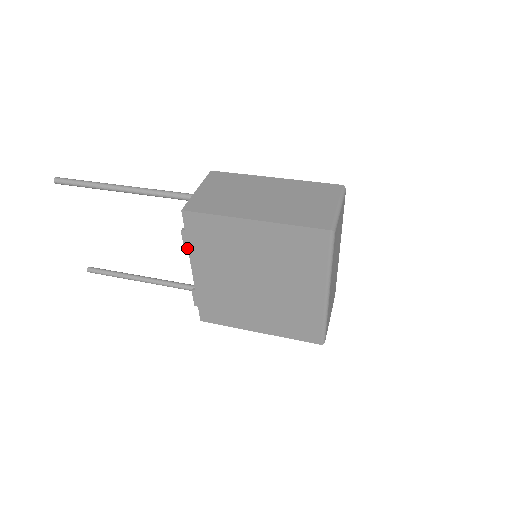
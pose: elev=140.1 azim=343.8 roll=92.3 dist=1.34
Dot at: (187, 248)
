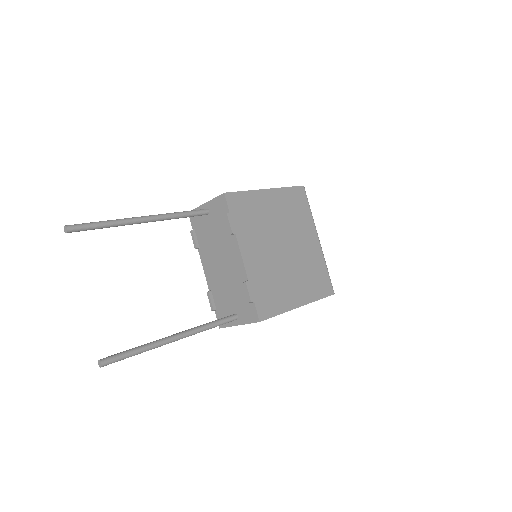
Dot at: (234, 231)
